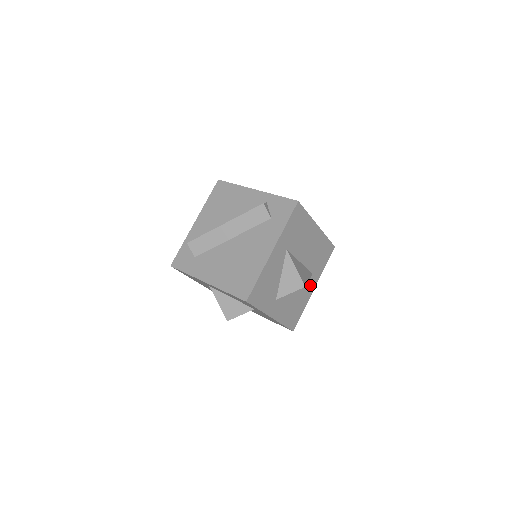
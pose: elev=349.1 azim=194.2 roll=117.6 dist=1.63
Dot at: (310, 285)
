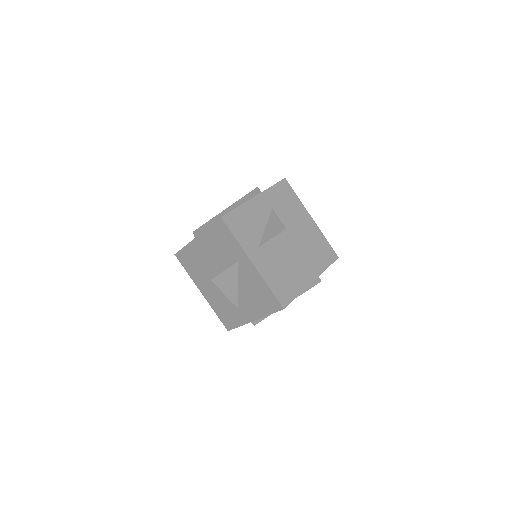
Dot at: (306, 272)
